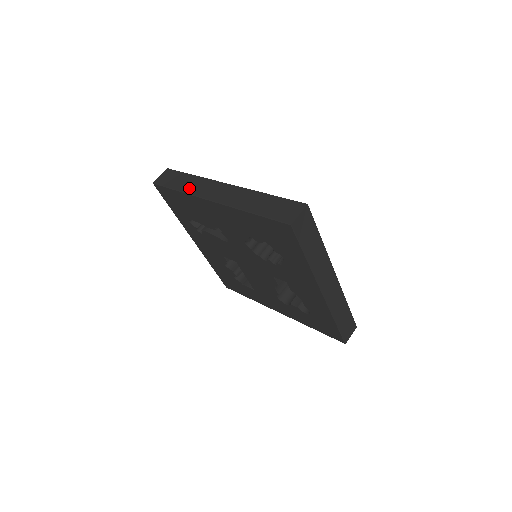
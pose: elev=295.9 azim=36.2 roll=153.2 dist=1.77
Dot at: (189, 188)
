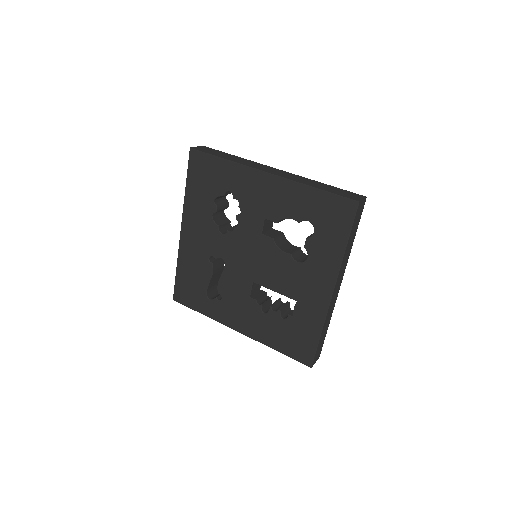
Dot at: occluded
